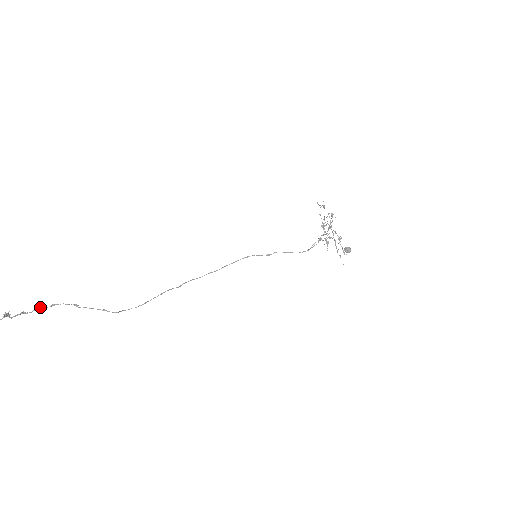
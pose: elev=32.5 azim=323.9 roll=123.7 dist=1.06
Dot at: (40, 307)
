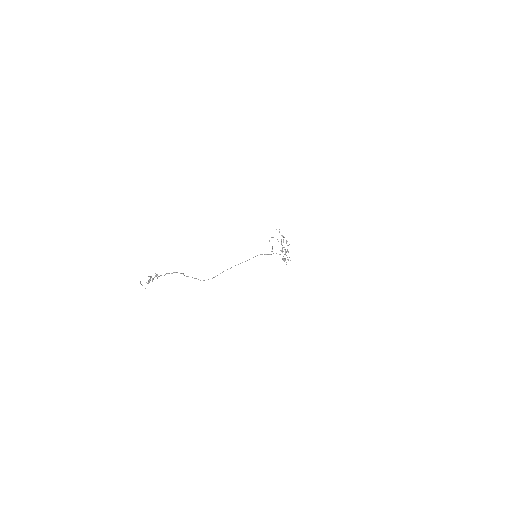
Dot at: (167, 273)
